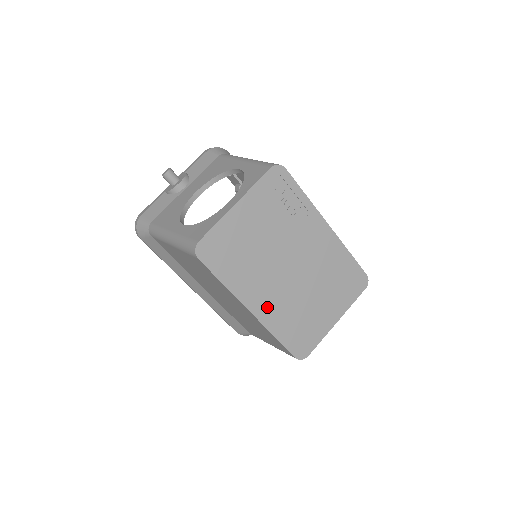
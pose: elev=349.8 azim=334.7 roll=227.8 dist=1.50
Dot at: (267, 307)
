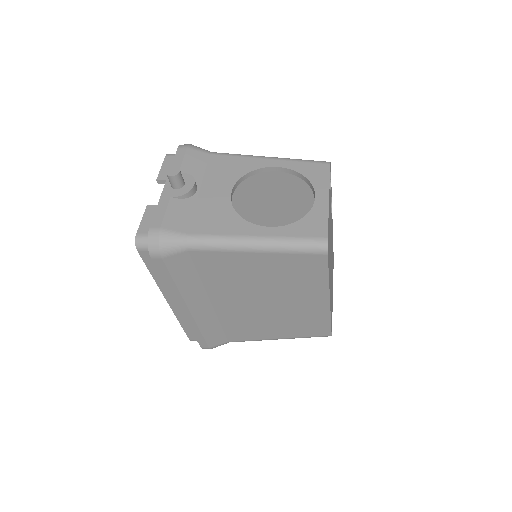
Dot at: (330, 293)
